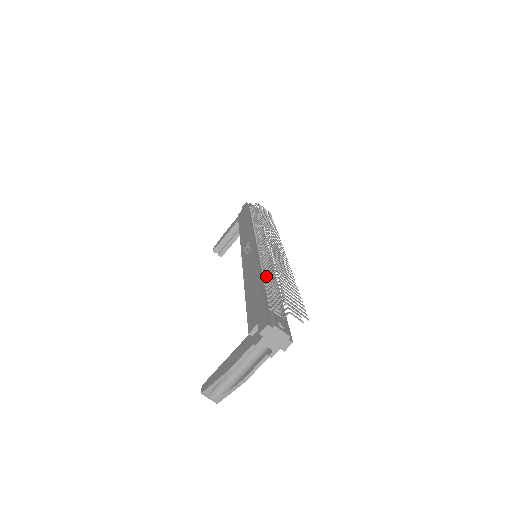
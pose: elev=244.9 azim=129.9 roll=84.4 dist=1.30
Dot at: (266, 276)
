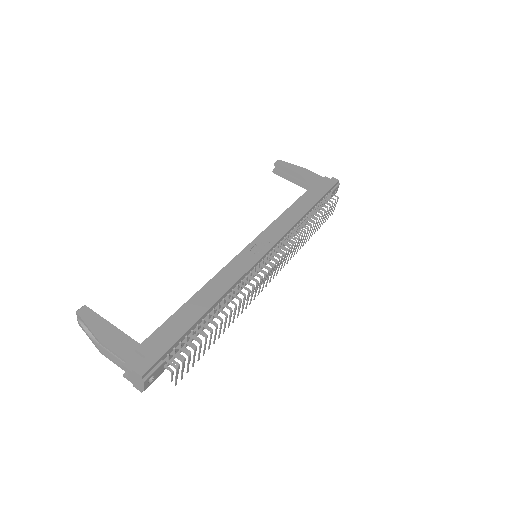
Dot at: (217, 309)
